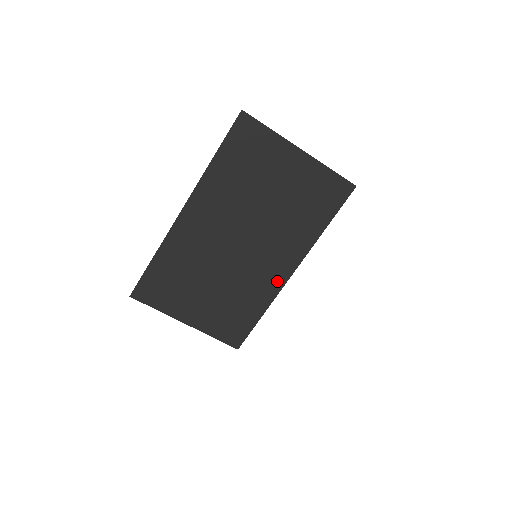
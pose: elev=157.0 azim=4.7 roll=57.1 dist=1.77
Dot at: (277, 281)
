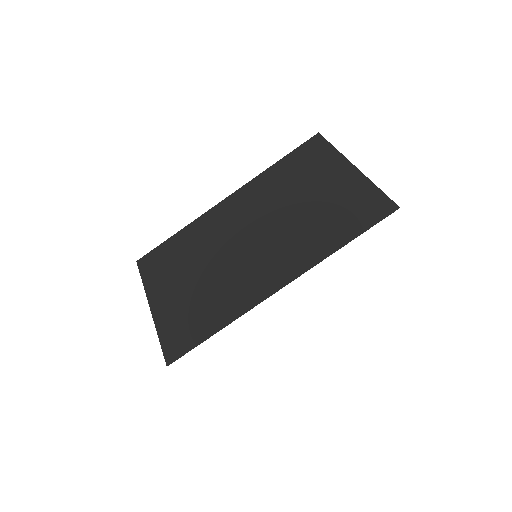
Dot at: (259, 292)
